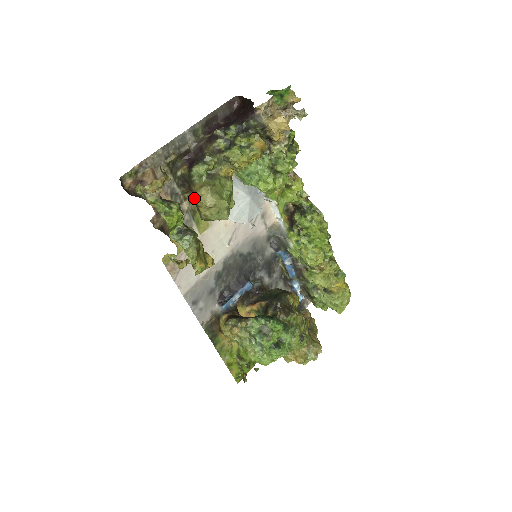
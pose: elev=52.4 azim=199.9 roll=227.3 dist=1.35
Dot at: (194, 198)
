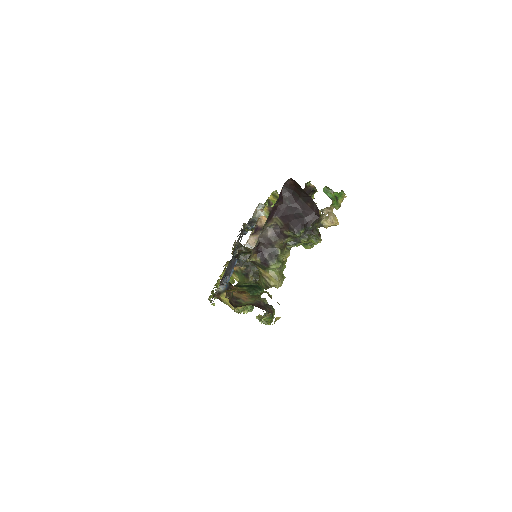
Dot at: (269, 285)
